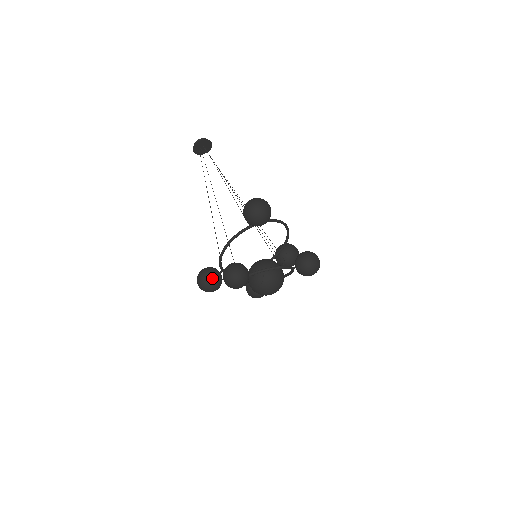
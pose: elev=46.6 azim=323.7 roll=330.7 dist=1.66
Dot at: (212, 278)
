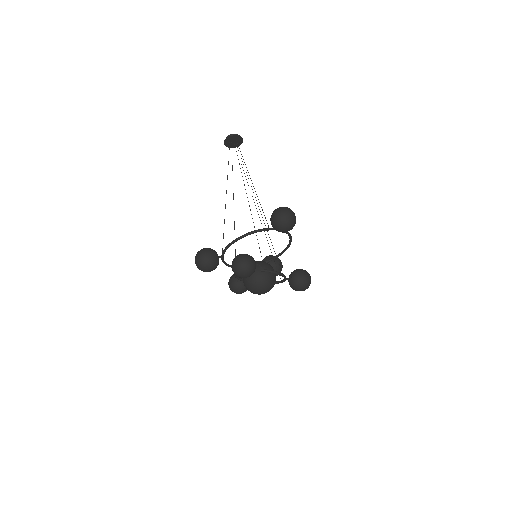
Dot at: (213, 259)
